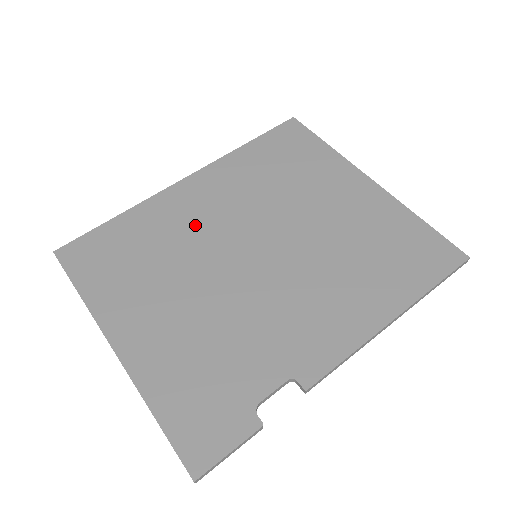
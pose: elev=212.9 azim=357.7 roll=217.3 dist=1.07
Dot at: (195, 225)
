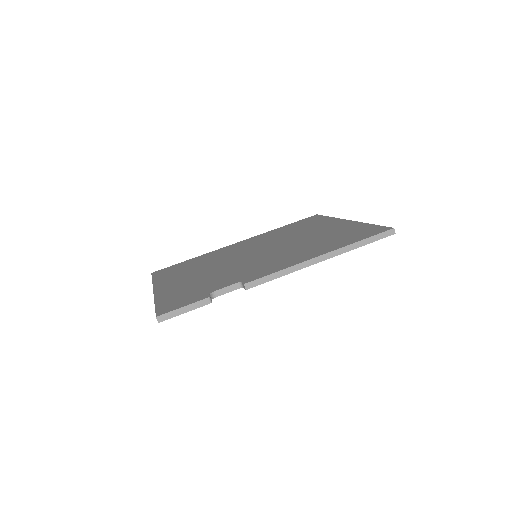
Dot at: (229, 253)
